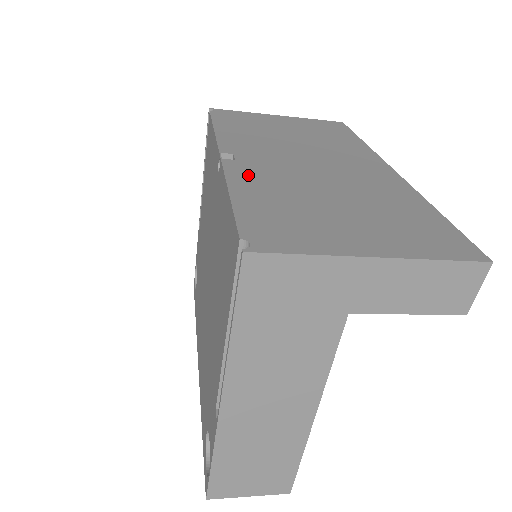
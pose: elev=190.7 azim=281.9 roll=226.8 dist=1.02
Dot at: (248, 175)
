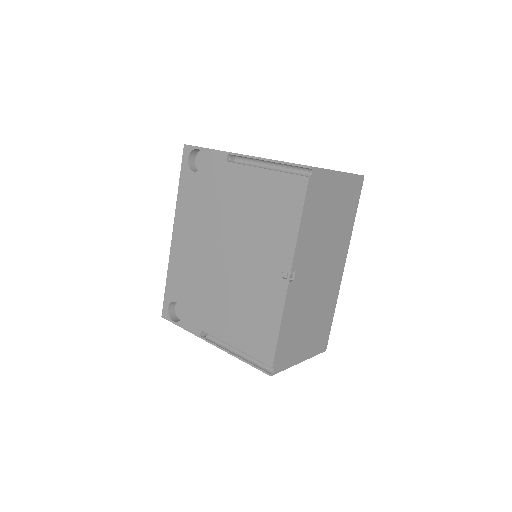
Dot at: (292, 302)
